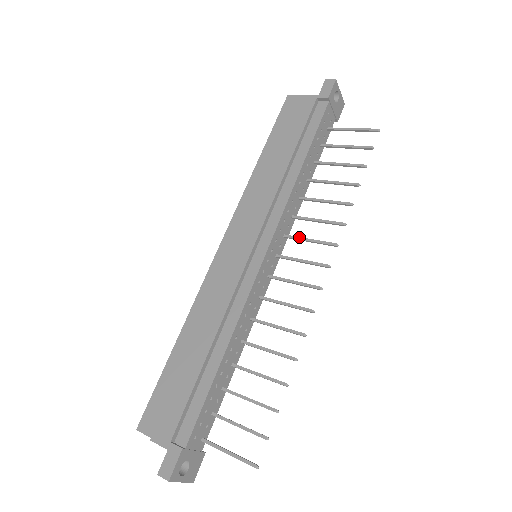
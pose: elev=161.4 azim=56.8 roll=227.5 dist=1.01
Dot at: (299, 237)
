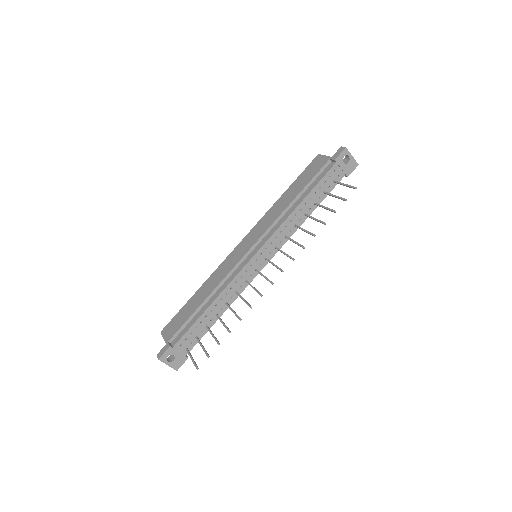
Dot at: (281, 250)
